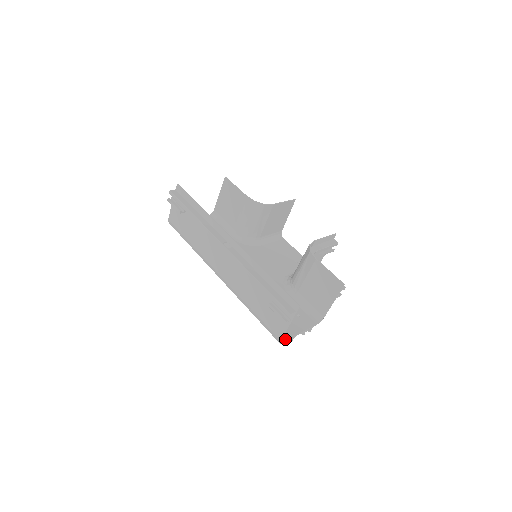
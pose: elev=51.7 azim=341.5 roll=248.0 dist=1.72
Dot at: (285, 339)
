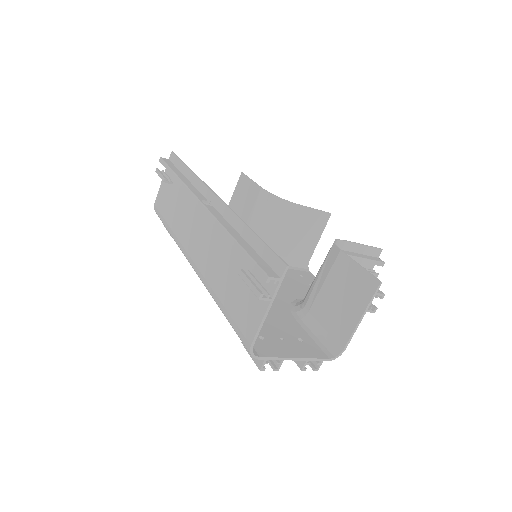
Dot at: (263, 354)
